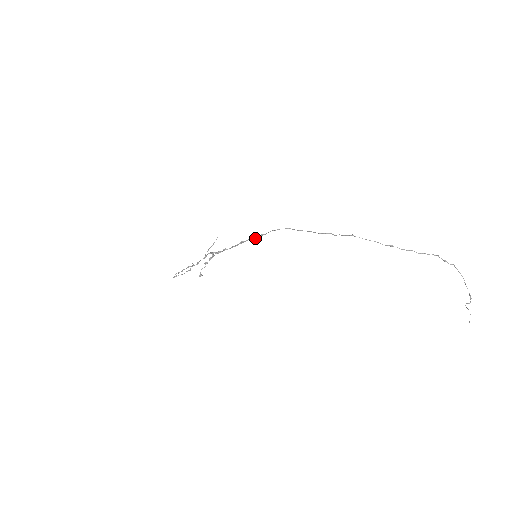
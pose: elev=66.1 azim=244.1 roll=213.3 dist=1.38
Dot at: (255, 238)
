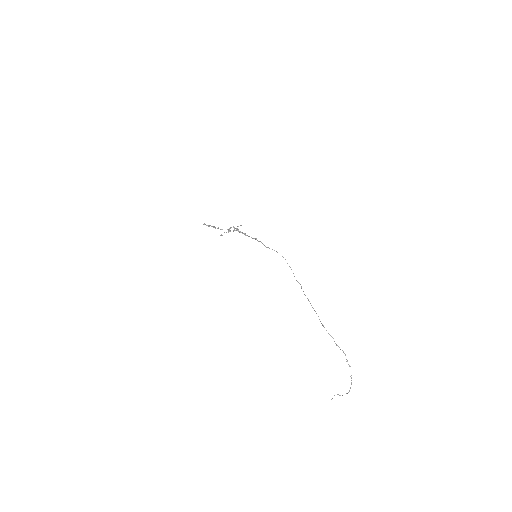
Dot at: (264, 245)
